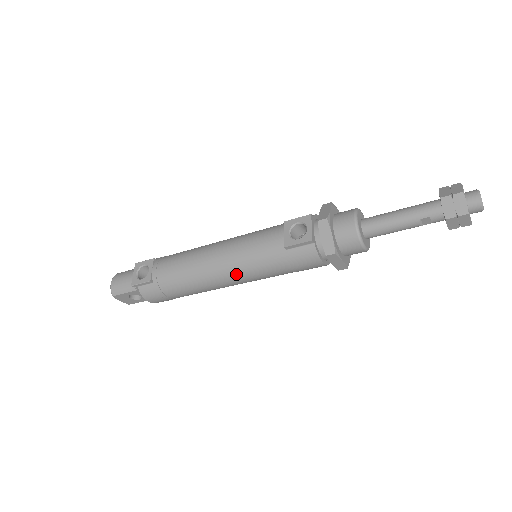
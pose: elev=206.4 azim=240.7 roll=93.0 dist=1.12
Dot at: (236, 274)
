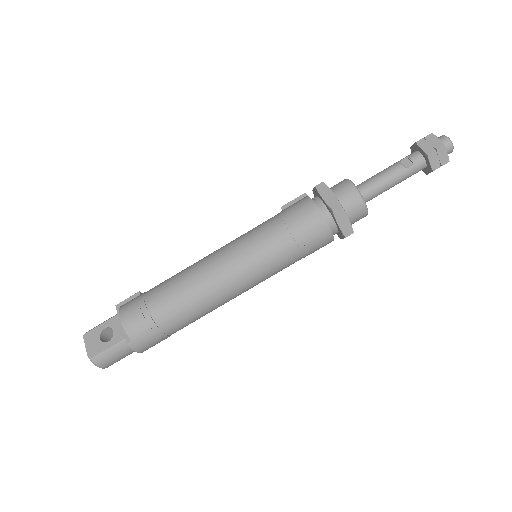
Dot at: (229, 247)
